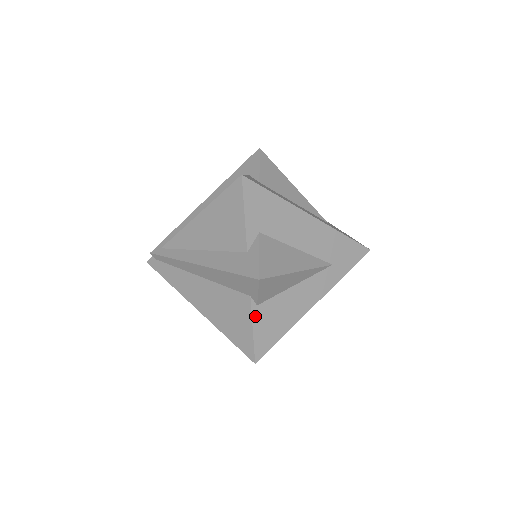
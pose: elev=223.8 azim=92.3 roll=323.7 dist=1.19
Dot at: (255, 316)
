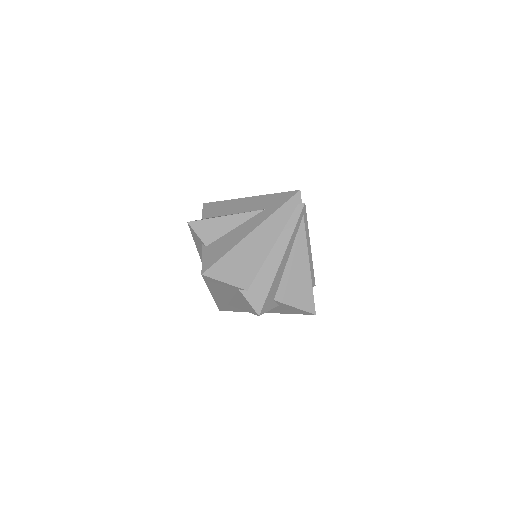
Dot at: (204, 252)
